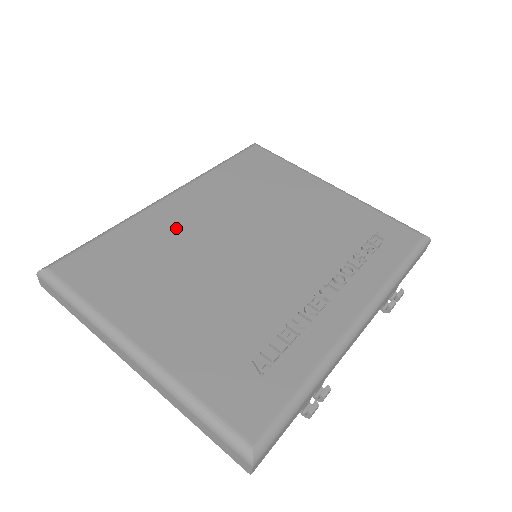
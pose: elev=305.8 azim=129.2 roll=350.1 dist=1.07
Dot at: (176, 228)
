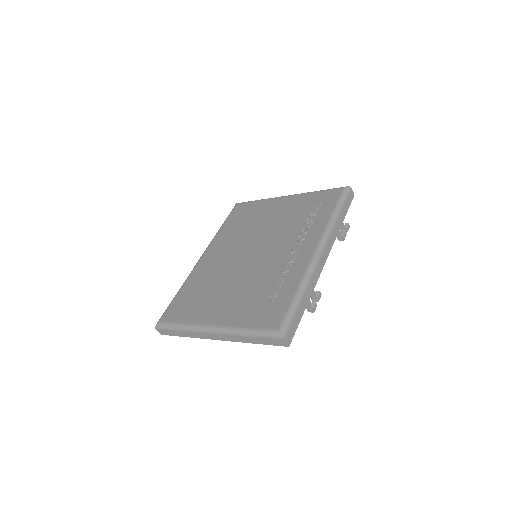
Dot at: (210, 269)
